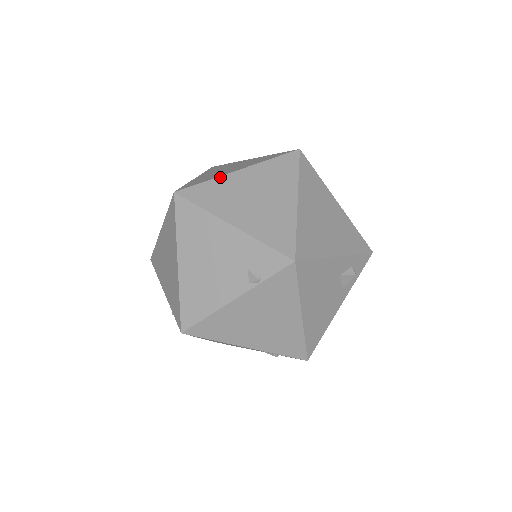
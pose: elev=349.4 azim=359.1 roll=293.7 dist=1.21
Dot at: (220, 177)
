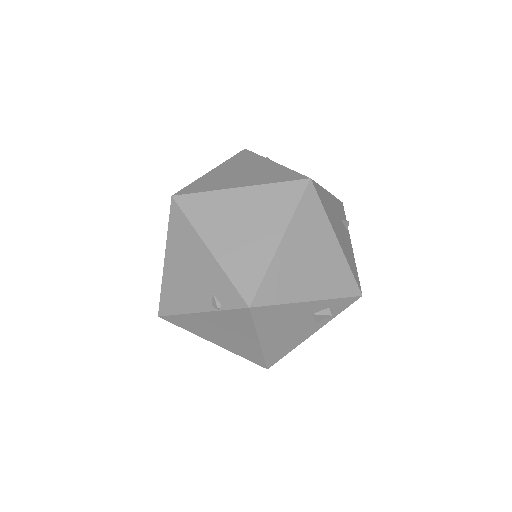
Dot at: (219, 191)
